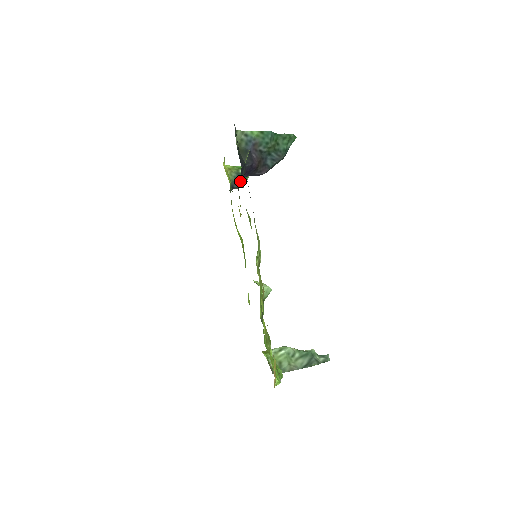
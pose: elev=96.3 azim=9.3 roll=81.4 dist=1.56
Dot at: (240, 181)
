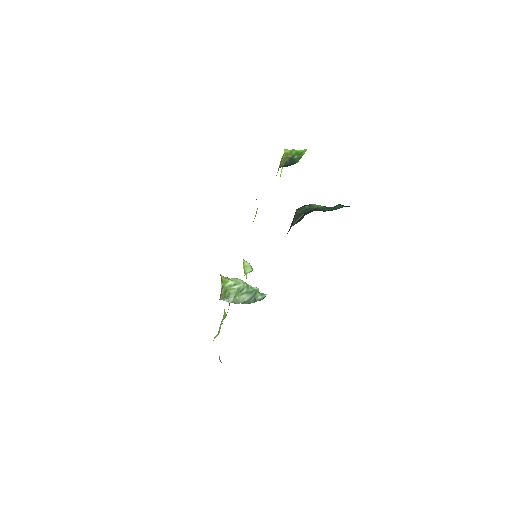
Dot at: (289, 164)
